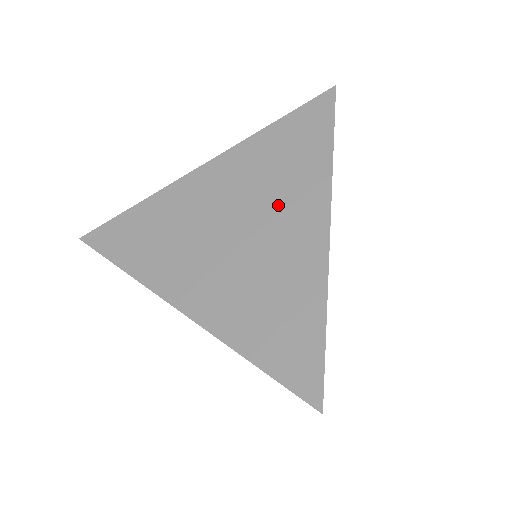
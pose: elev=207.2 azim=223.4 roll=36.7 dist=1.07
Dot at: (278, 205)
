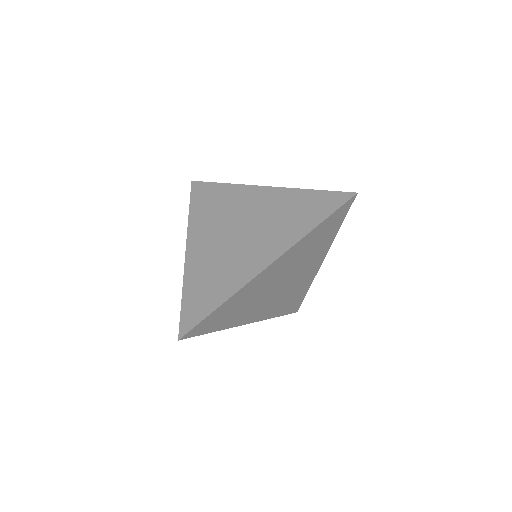
Dot at: (305, 265)
